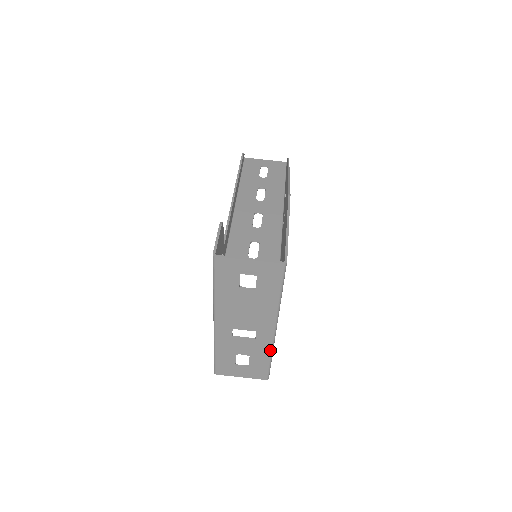
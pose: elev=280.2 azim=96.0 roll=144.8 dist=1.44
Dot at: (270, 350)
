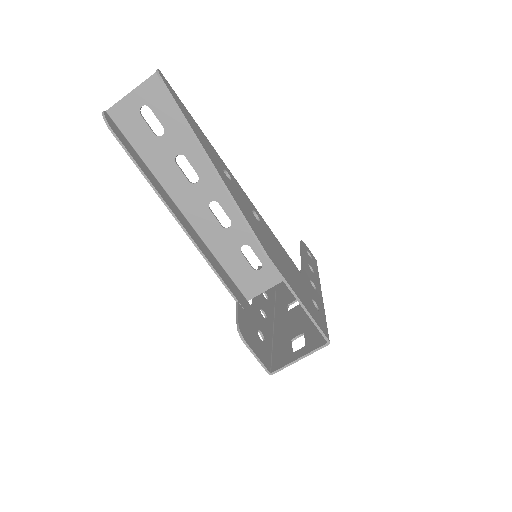
Dot at: occluded
